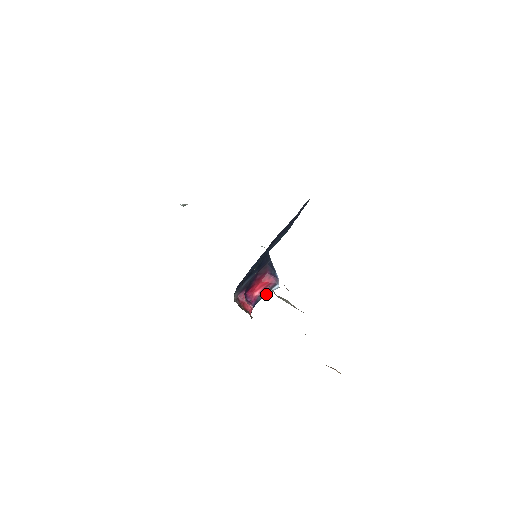
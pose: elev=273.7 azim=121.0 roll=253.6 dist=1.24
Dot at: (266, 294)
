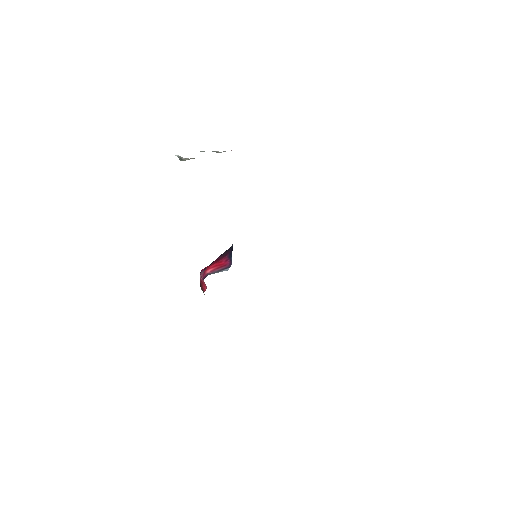
Dot at: (214, 273)
